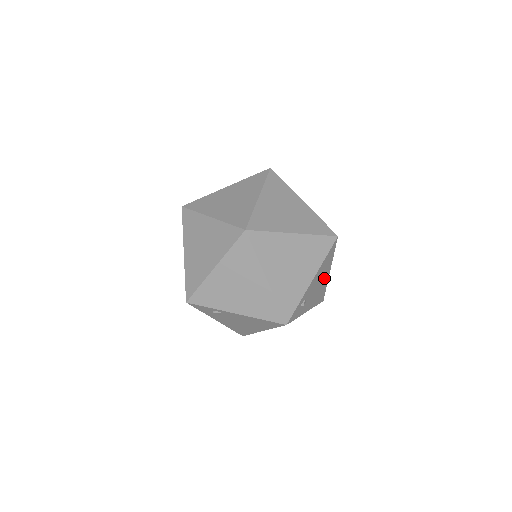
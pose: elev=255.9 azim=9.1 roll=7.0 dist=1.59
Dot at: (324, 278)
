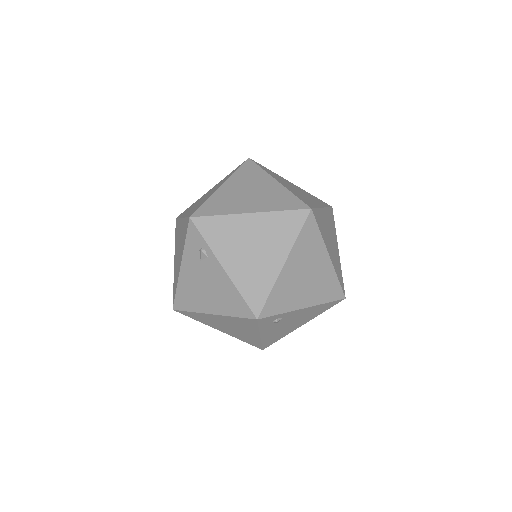
Dot at: (296, 324)
